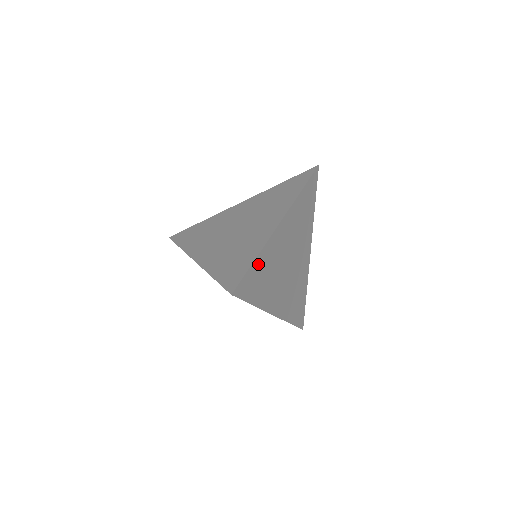
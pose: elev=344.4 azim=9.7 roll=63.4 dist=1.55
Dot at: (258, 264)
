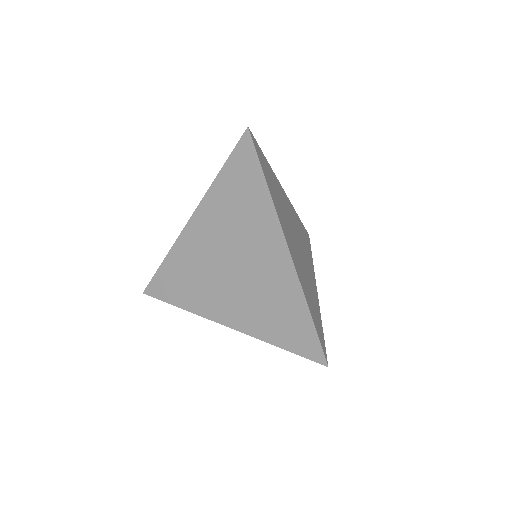
Dot at: (310, 309)
